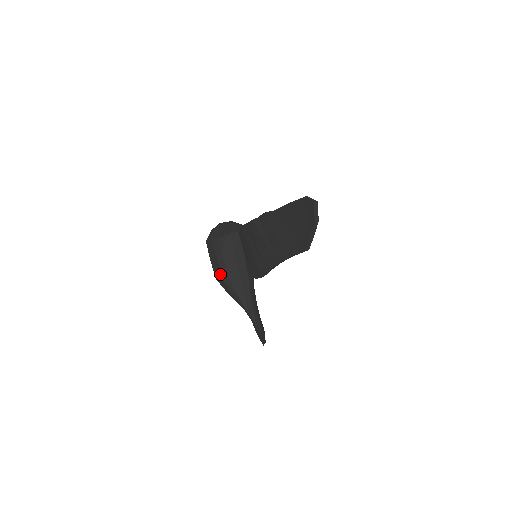
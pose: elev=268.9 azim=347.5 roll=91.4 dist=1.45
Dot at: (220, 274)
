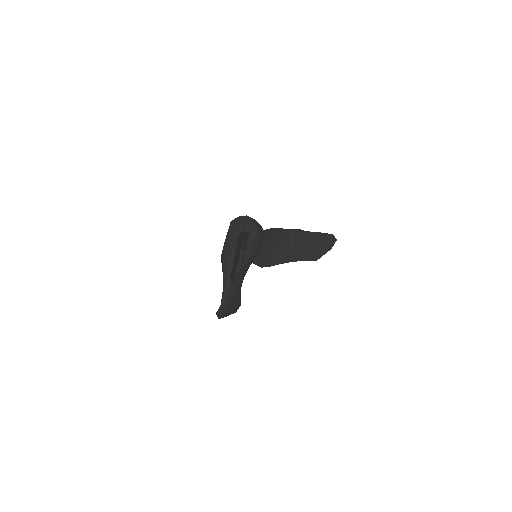
Dot at: (222, 252)
